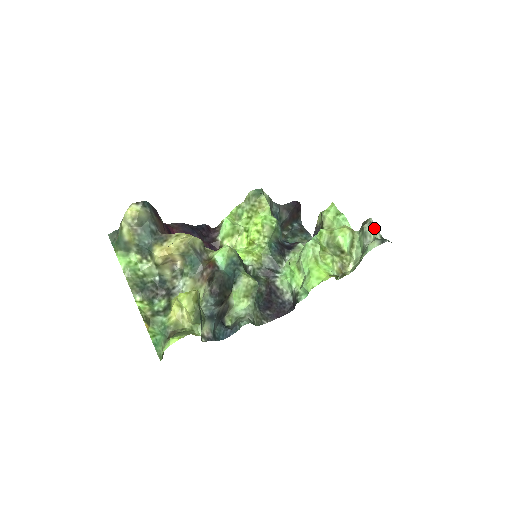
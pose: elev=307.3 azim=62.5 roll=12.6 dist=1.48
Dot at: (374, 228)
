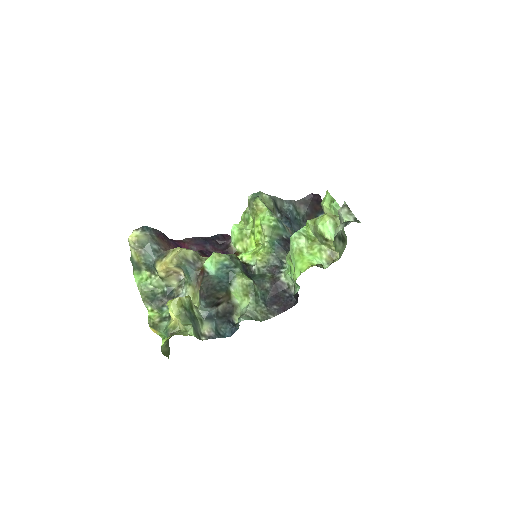
Dot at: (347, 211)
